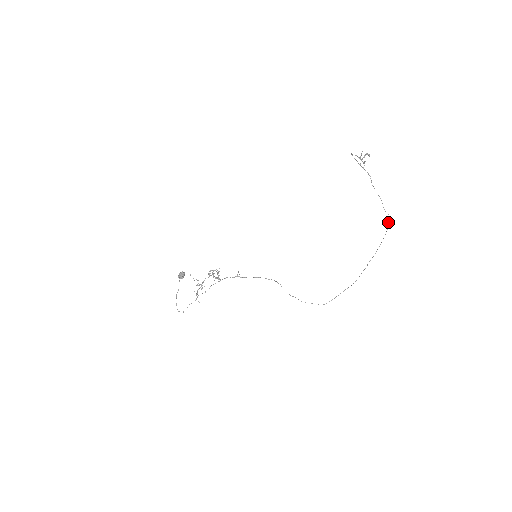
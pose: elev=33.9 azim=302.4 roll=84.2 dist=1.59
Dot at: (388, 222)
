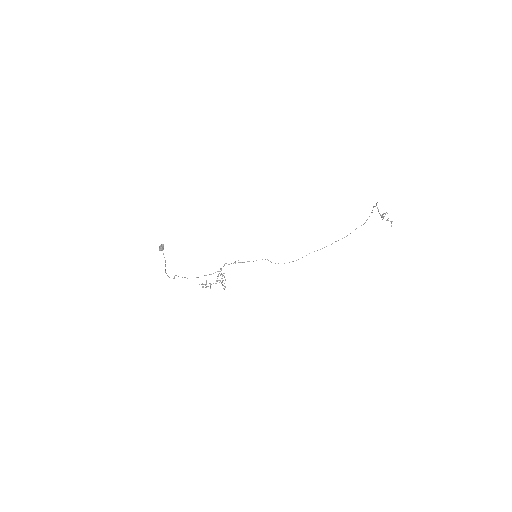
Dot at: occluded
